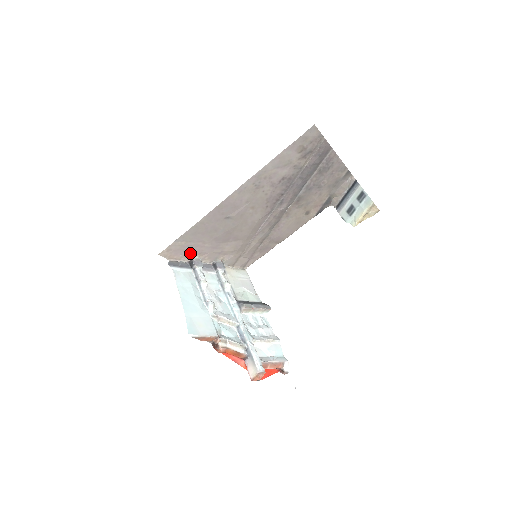
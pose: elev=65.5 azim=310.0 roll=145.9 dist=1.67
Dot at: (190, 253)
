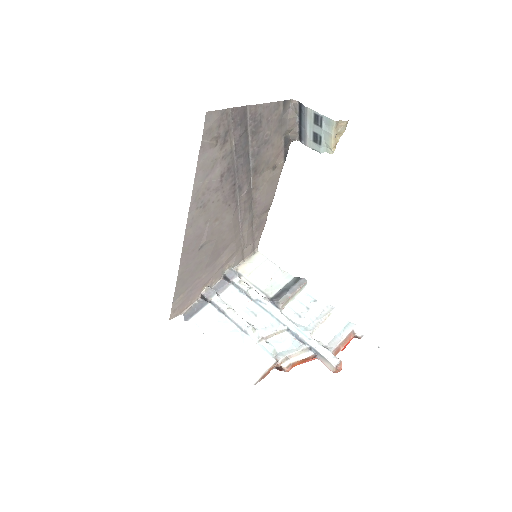
Dot at: (195, 293)
